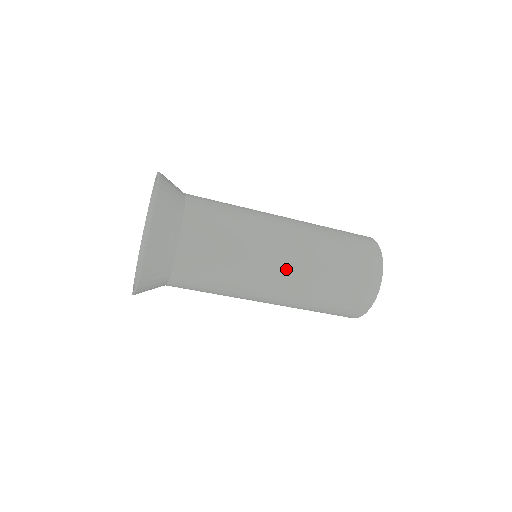
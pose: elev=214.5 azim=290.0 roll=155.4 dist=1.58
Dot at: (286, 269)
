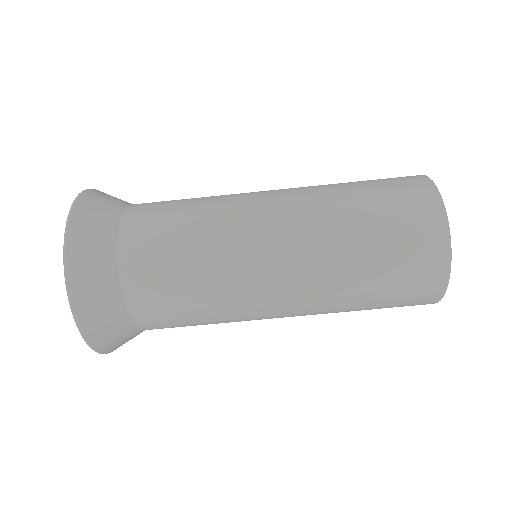
Dot at: (286, 292)
